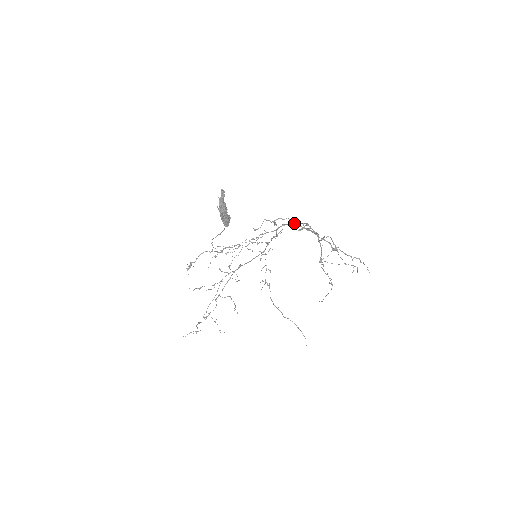
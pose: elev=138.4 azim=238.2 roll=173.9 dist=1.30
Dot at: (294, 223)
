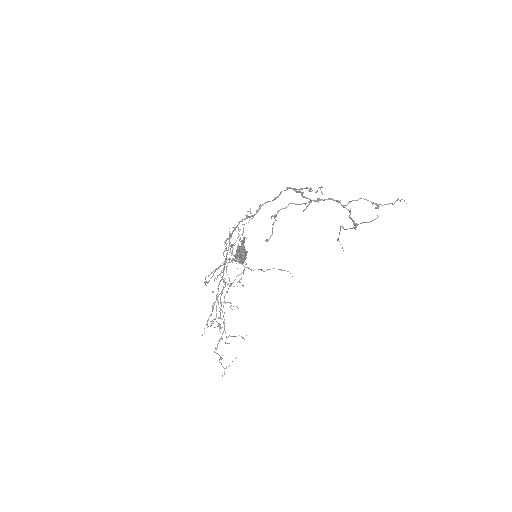
Dot at: (300, 204)
